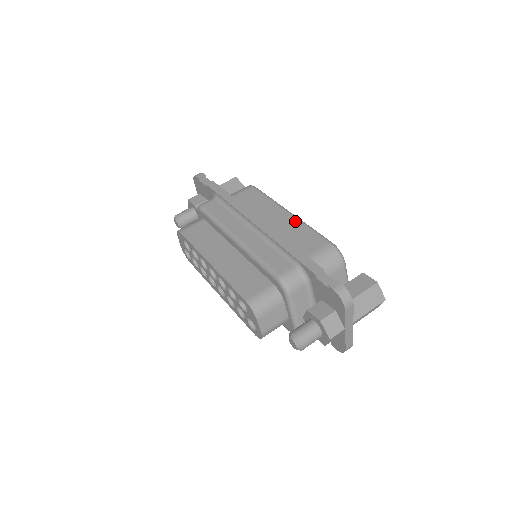
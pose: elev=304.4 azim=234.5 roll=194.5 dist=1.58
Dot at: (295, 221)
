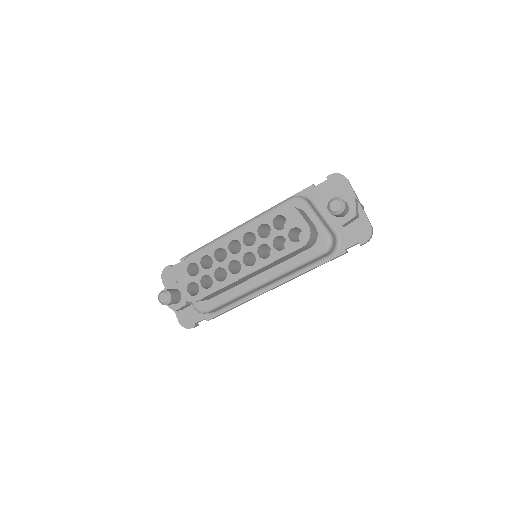
Dot at: occluded
